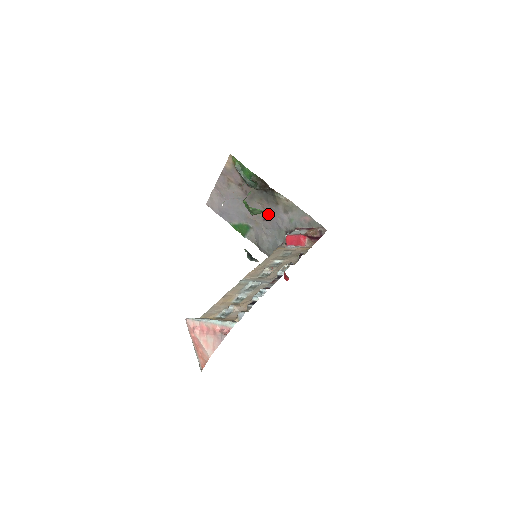
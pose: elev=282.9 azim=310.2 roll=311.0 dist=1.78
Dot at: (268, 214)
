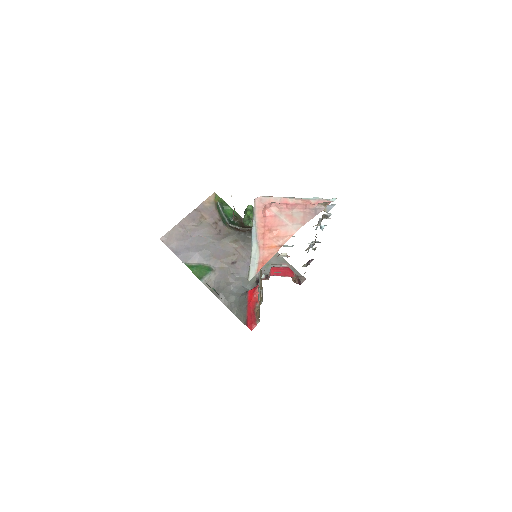
Dot at: (240, 257)
